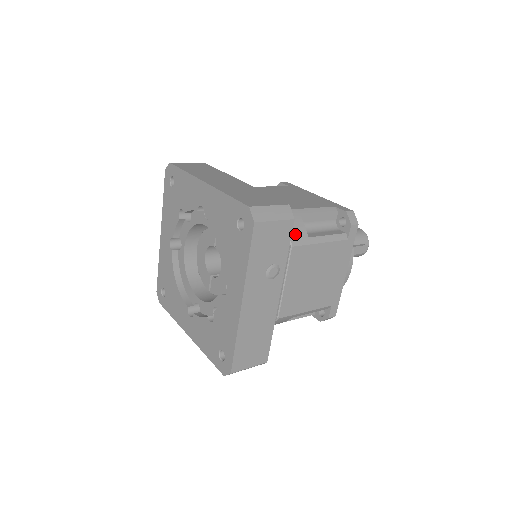
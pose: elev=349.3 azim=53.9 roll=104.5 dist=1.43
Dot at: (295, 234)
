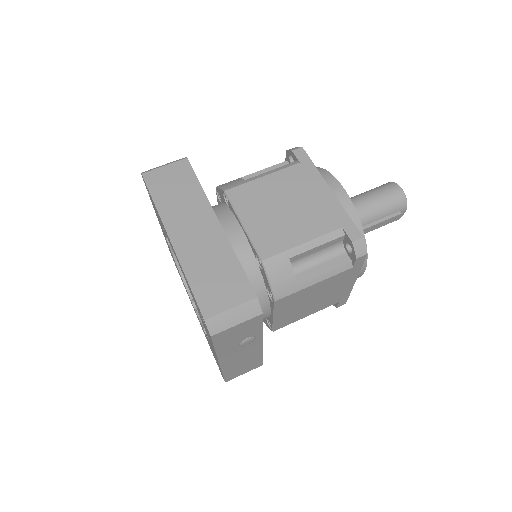
Dot at: (280, 287)
